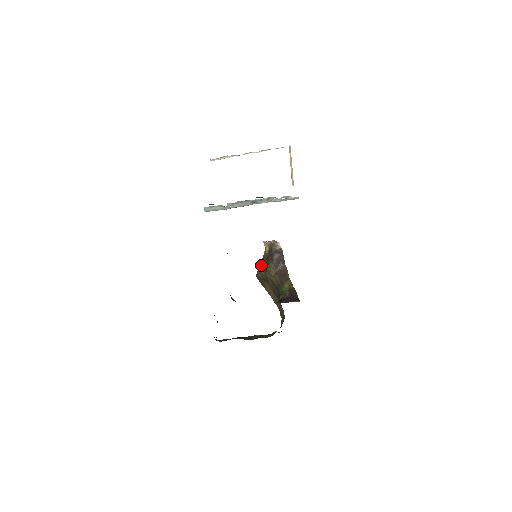
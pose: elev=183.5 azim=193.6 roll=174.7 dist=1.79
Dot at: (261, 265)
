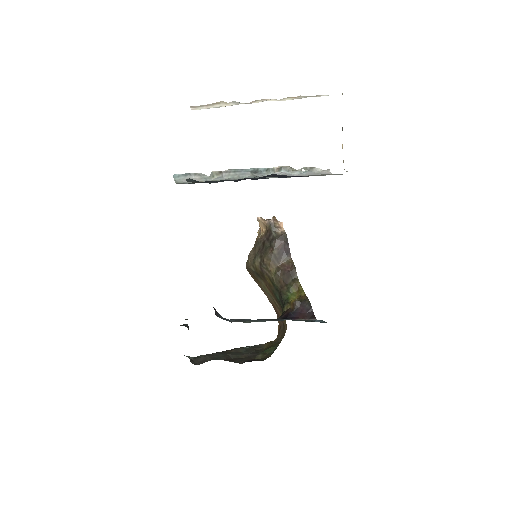
Dot at: (253, 252)
